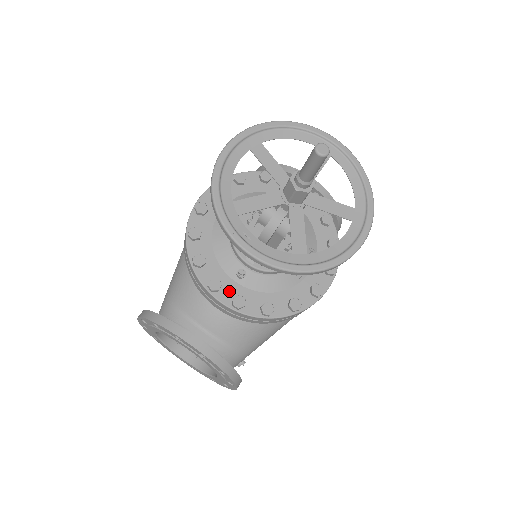
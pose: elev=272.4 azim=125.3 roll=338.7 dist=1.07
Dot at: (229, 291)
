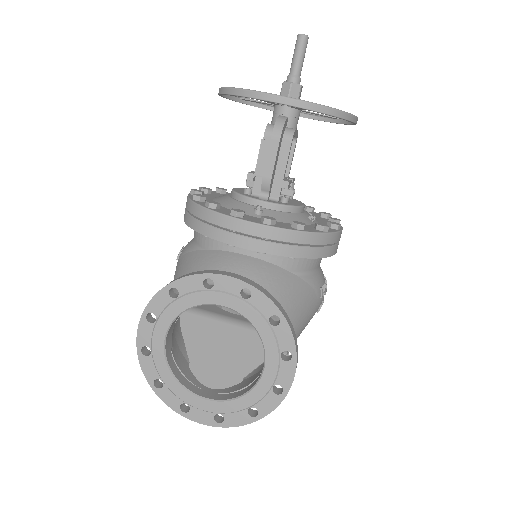
Dot at: (253, 219)
